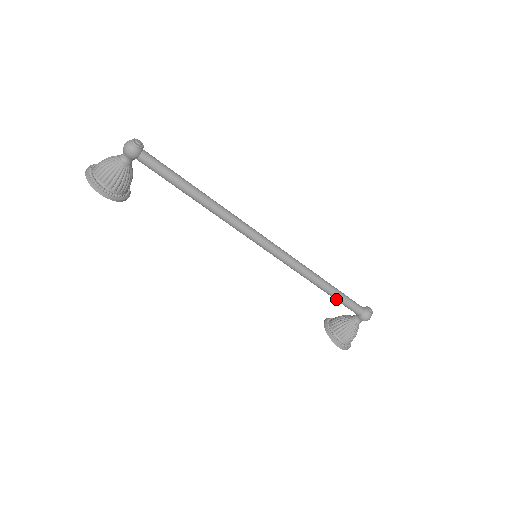
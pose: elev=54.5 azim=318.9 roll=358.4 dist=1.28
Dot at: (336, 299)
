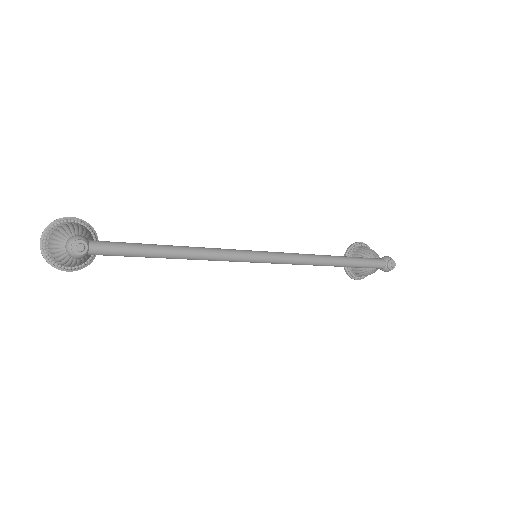
Dot at: occluded
